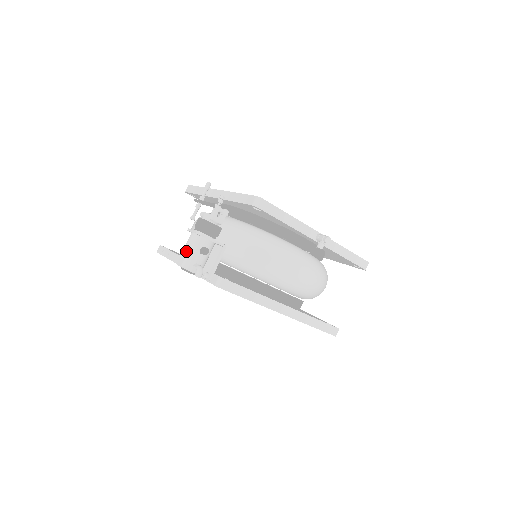
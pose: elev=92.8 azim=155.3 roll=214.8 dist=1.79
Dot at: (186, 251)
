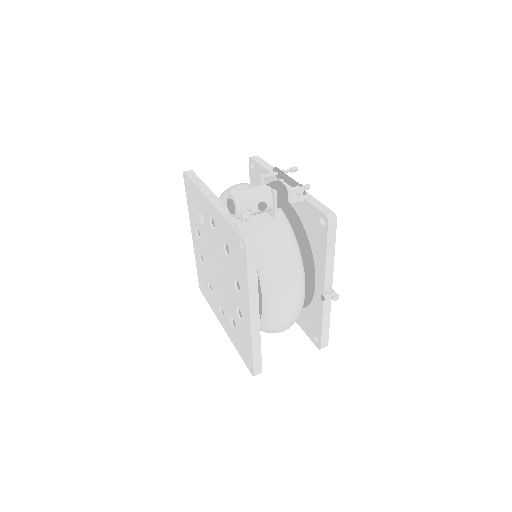
Dot at: (249, 191)
